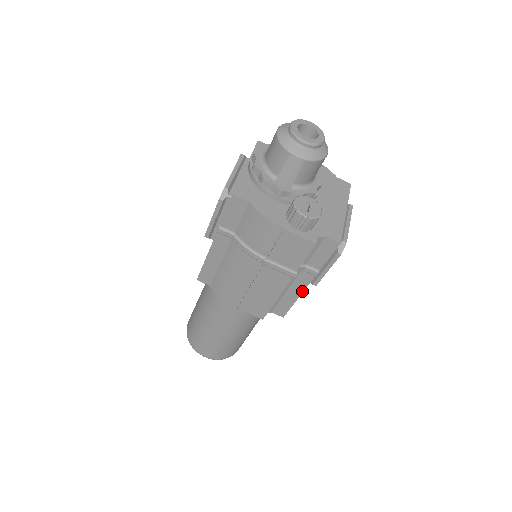
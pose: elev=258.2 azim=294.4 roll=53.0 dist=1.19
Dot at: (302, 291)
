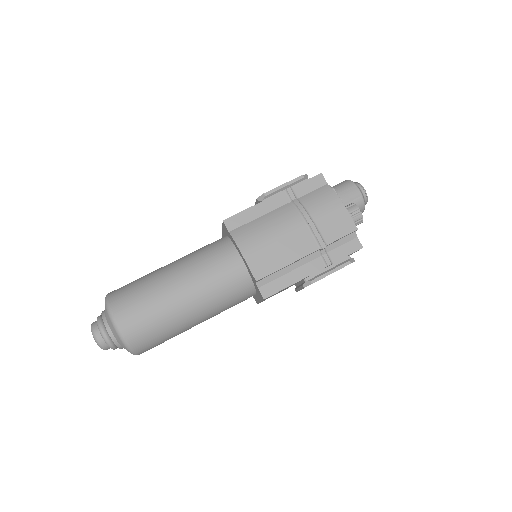
Dot at: (304, 277)
